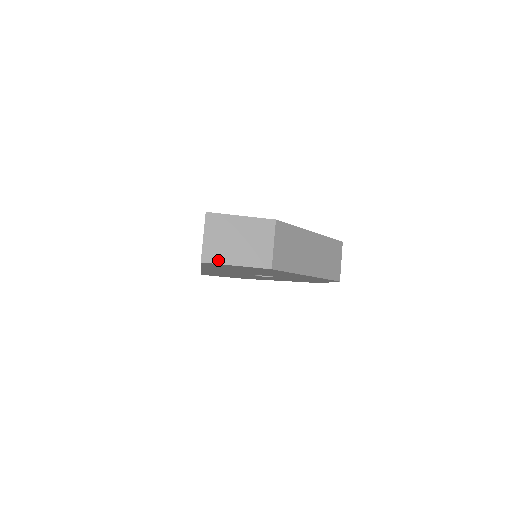
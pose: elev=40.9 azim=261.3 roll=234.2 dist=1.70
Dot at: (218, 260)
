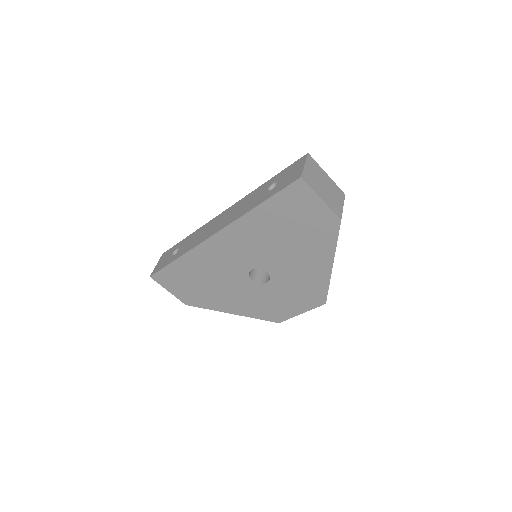
Dot at: (311, 186)
